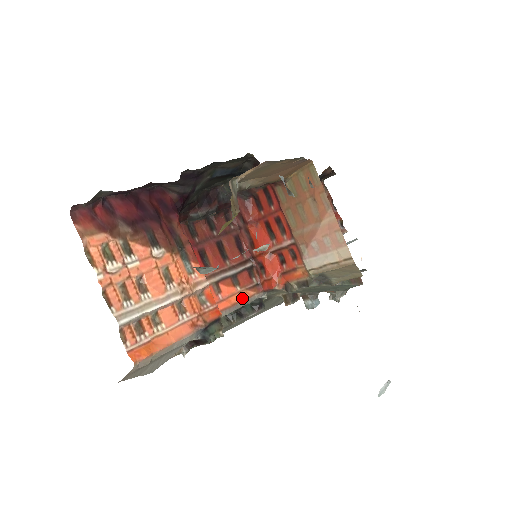
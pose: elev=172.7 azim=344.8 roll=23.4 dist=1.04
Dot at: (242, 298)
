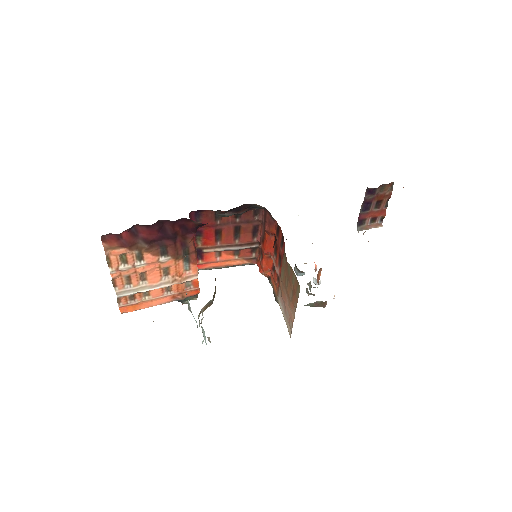
Dot at: (236, 263)
